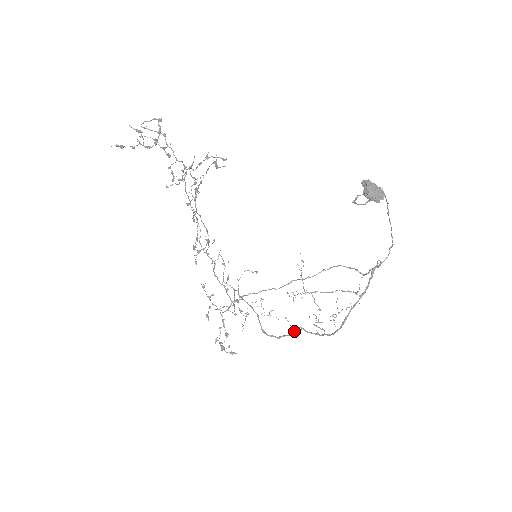
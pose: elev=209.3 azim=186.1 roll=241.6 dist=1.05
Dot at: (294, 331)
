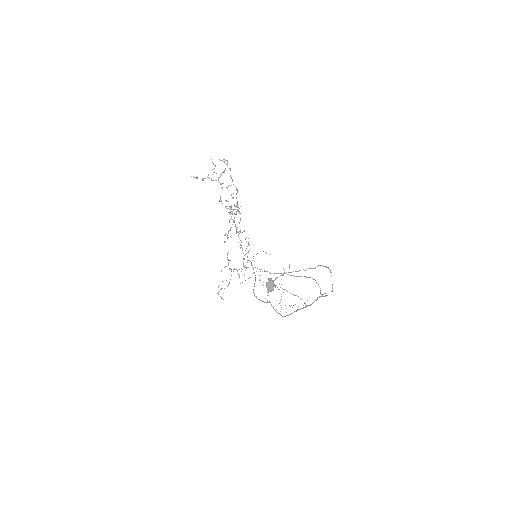
Dot at: (266, 302)
